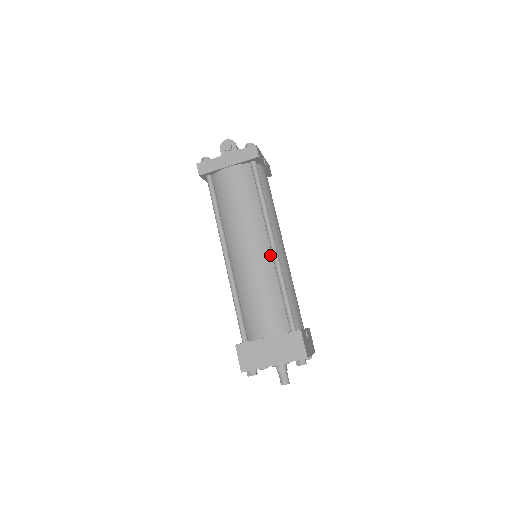
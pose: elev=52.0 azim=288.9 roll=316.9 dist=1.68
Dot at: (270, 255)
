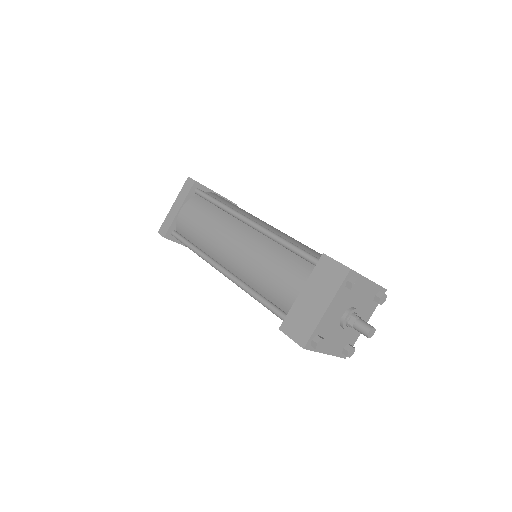
Dot at: (255, 232)
